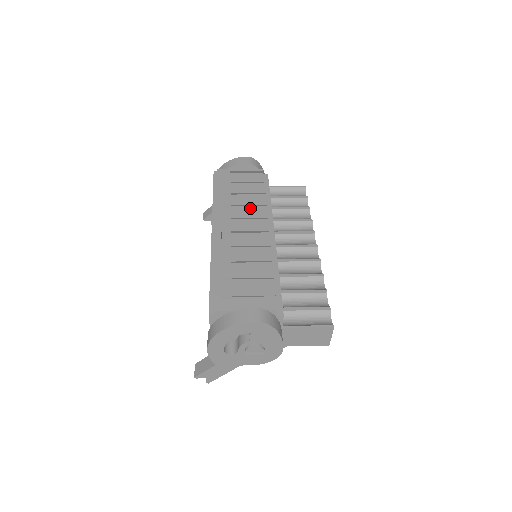
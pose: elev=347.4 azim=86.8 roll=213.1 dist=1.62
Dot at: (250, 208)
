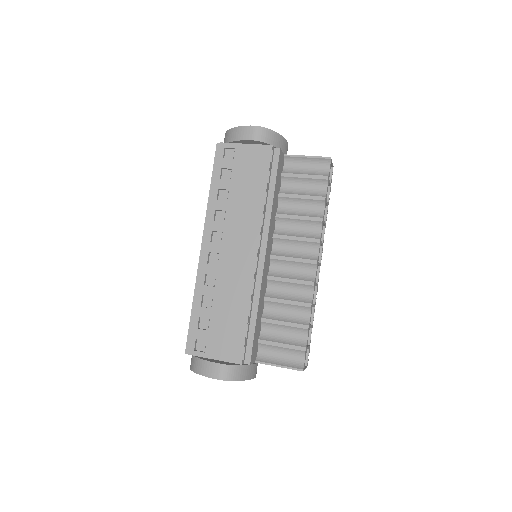
Dot at: (246, 214)
